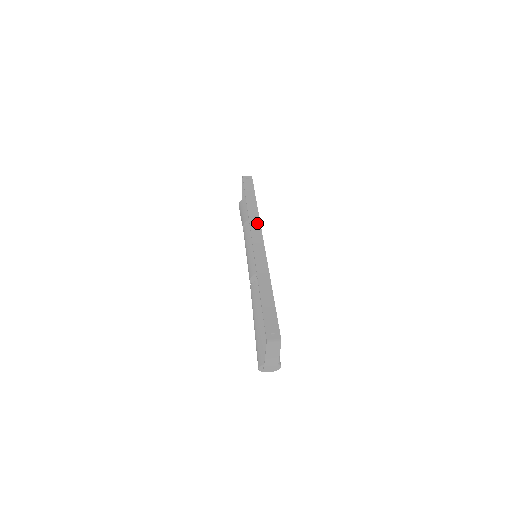
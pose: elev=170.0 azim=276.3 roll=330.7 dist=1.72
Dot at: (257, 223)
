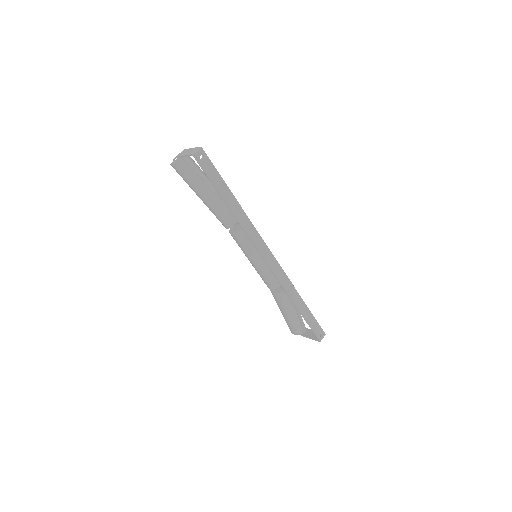
Dot at: (257, 236)
